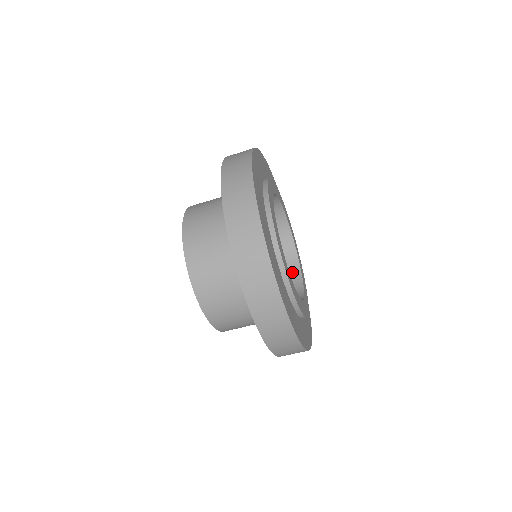
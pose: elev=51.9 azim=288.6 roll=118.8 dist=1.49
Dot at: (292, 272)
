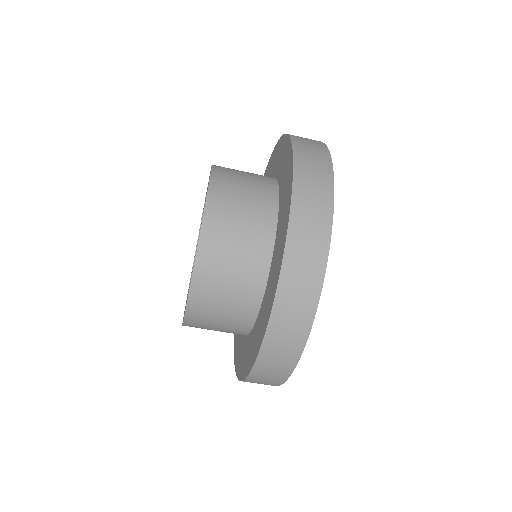
Dot at: occluded
